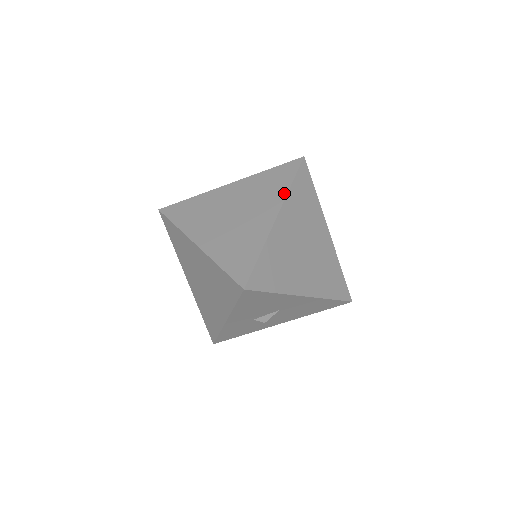
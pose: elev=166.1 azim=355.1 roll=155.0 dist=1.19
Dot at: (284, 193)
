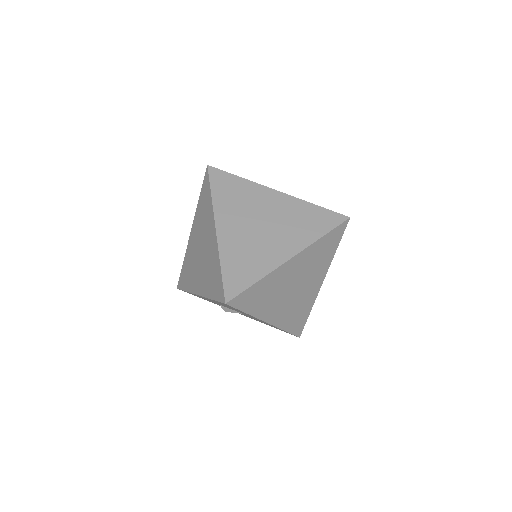
Dot at: (312, 240)
